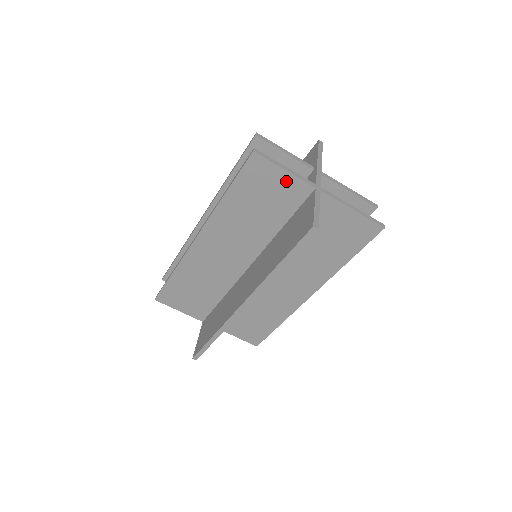
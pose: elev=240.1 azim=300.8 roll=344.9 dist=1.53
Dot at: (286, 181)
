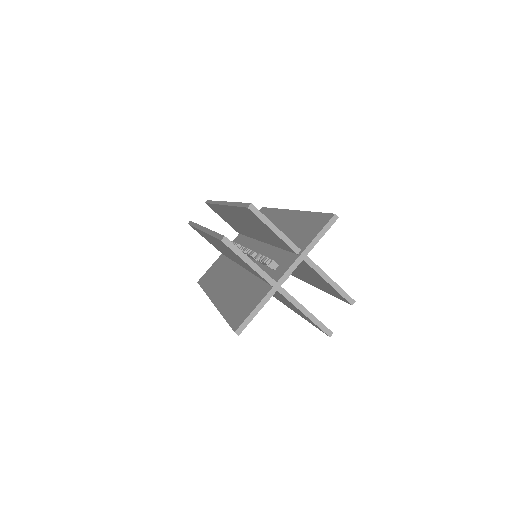
Dot at: (250, 267)
